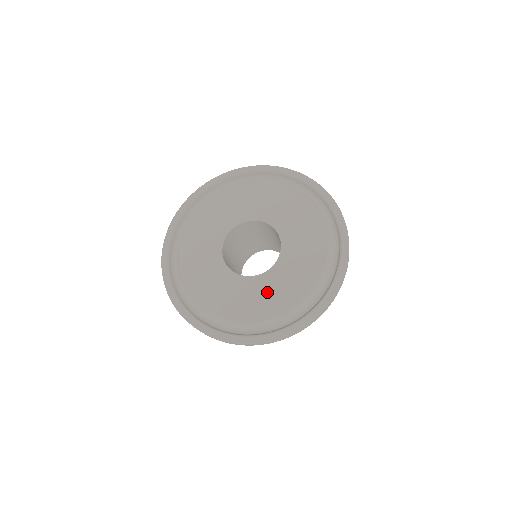
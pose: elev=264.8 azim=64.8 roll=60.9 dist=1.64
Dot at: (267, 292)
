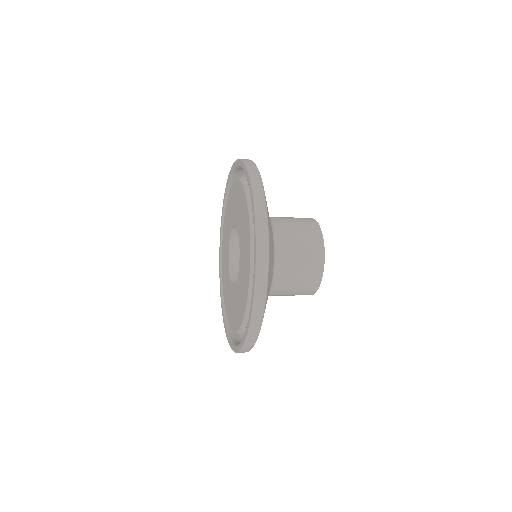
Dot at: (238, 299)
